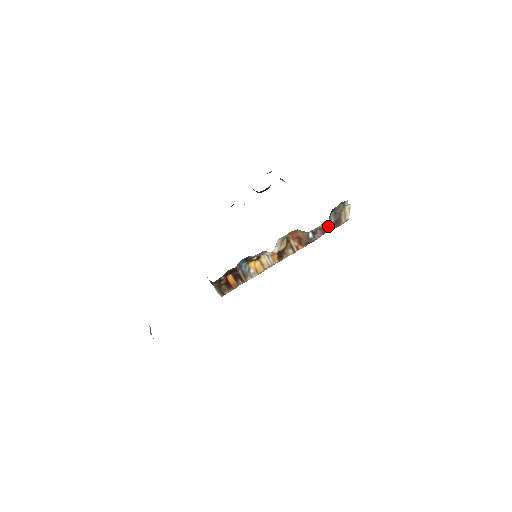
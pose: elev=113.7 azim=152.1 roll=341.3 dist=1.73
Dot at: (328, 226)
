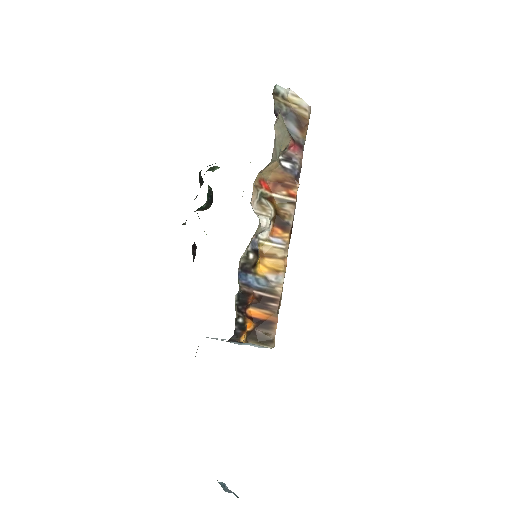
Dot at: (294, 136)
